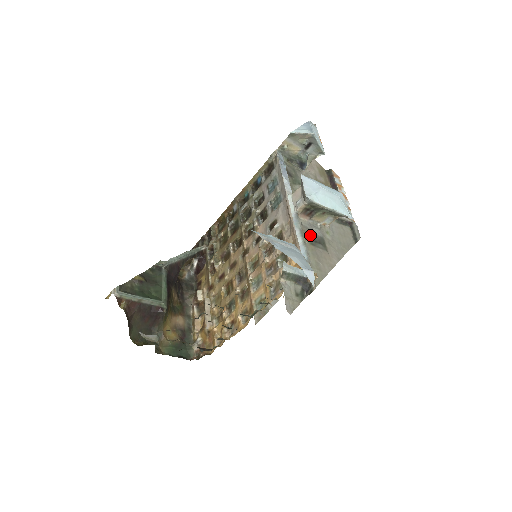
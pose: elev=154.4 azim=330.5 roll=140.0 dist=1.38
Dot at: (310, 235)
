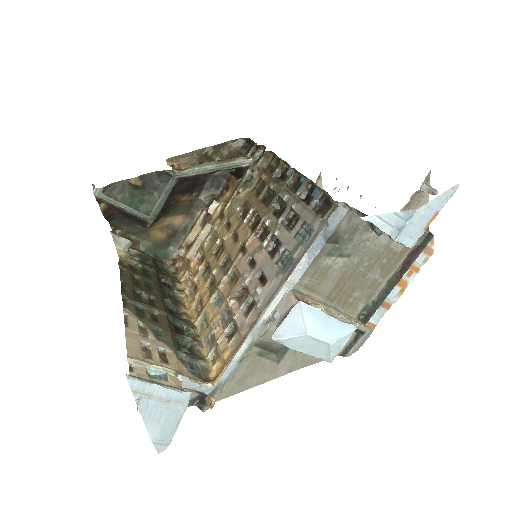
Dot at: (268, 343)
